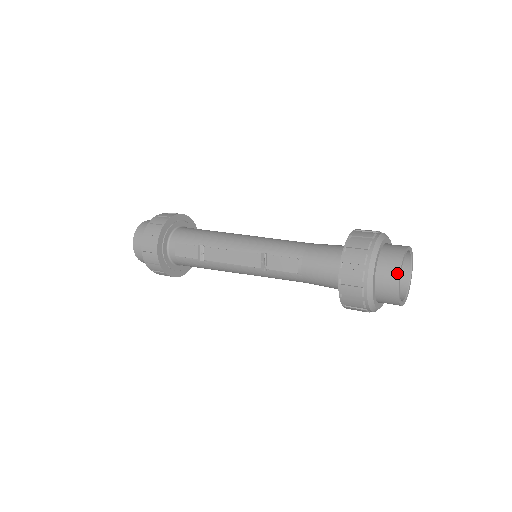
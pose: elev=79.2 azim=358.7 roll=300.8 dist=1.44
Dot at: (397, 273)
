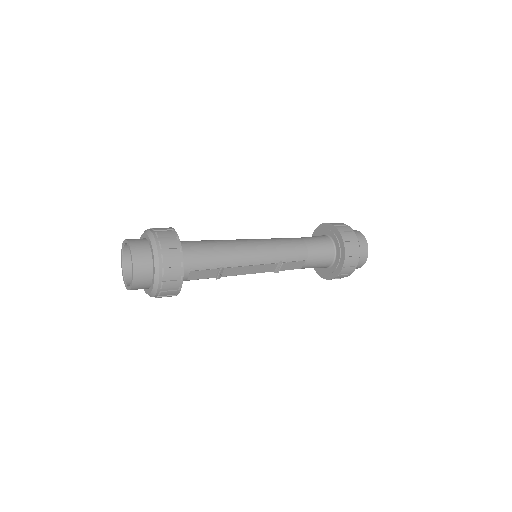
Dot at: (366, 259)
